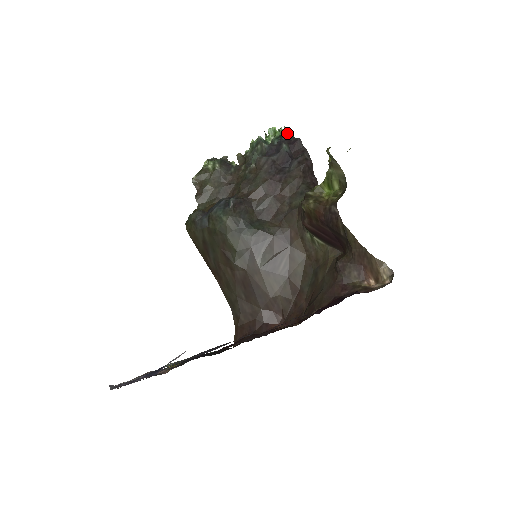
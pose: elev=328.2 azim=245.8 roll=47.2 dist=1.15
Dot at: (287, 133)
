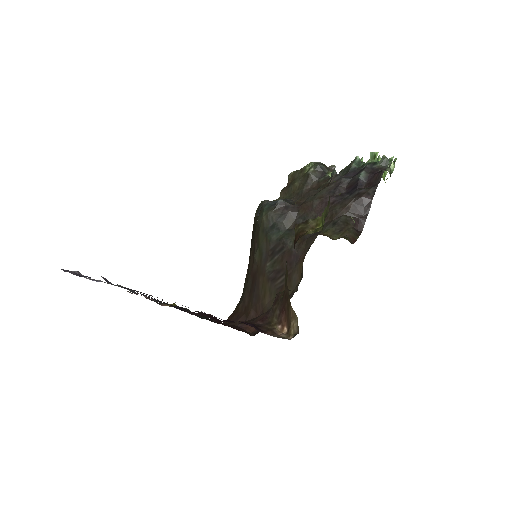
Dot at: (382, 162)
